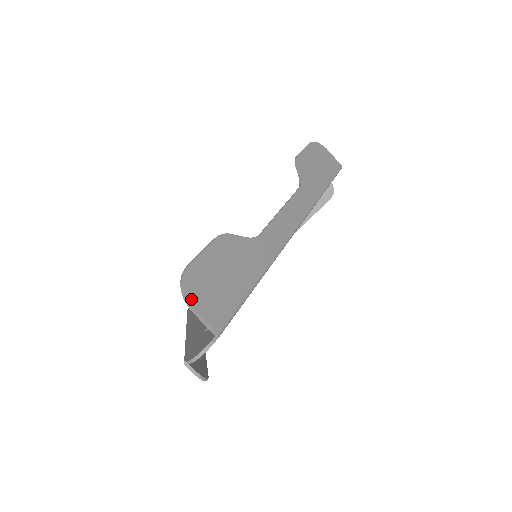
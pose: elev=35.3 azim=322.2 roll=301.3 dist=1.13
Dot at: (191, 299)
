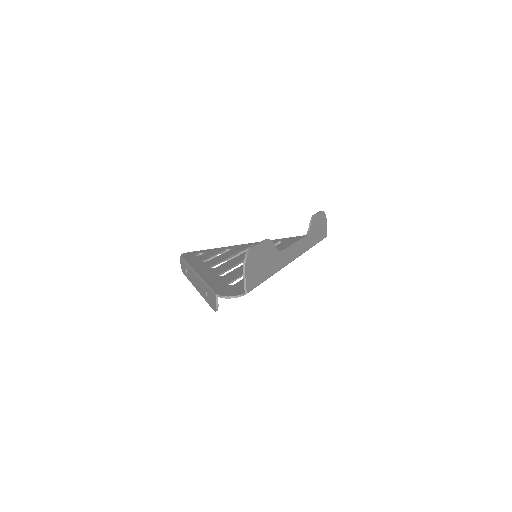
Dot at: (247, 266)
